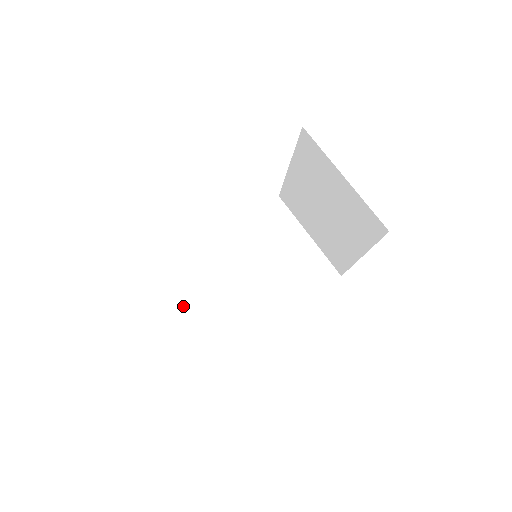
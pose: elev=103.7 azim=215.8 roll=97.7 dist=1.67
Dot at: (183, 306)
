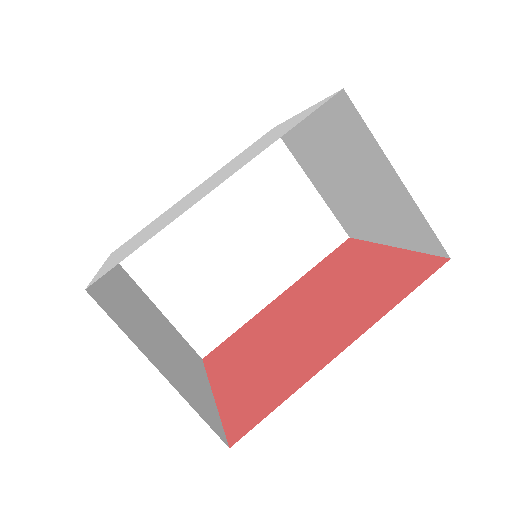
Dot at: (155, 292)
